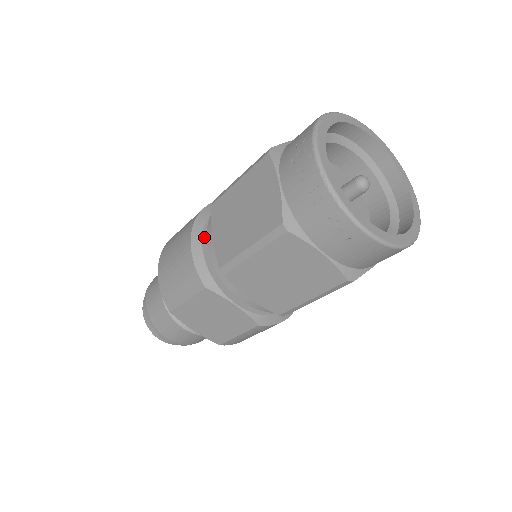
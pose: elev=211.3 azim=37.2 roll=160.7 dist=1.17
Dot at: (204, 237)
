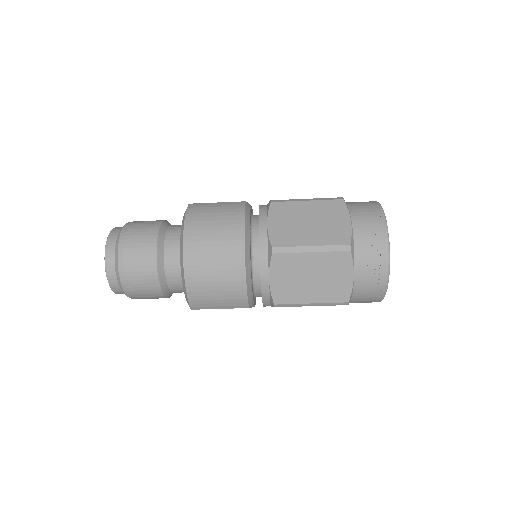
Dot at: (251, 269)
